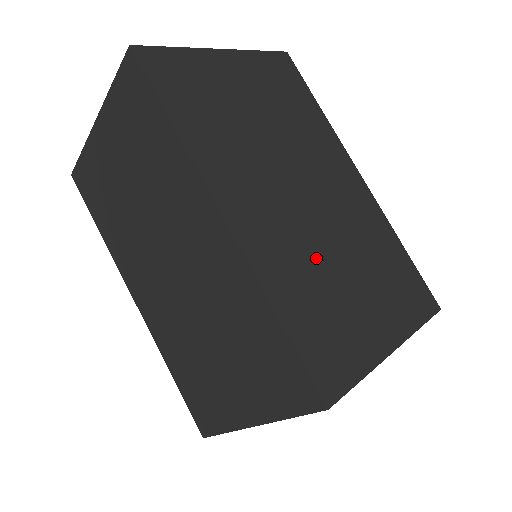
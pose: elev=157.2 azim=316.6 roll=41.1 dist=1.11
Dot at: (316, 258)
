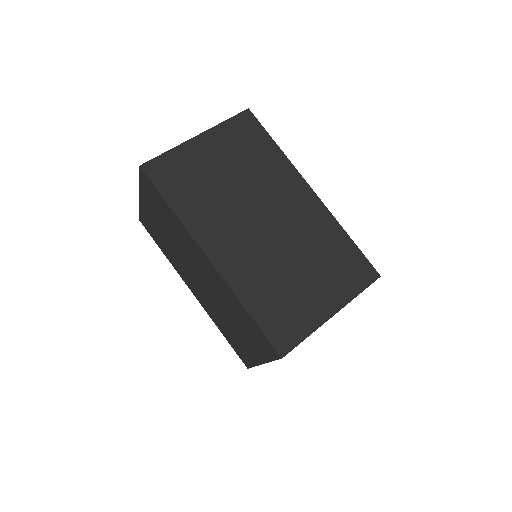
Dot at: occluded
